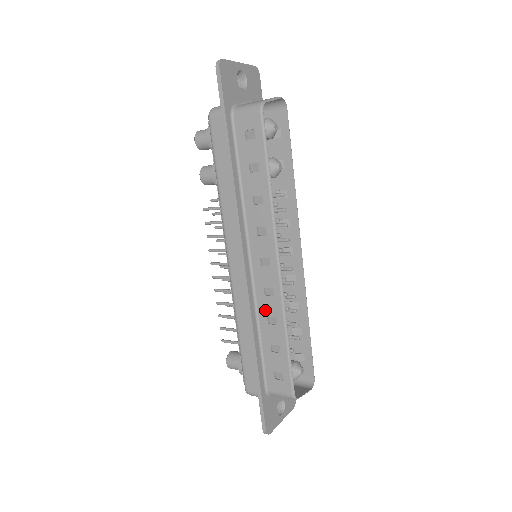
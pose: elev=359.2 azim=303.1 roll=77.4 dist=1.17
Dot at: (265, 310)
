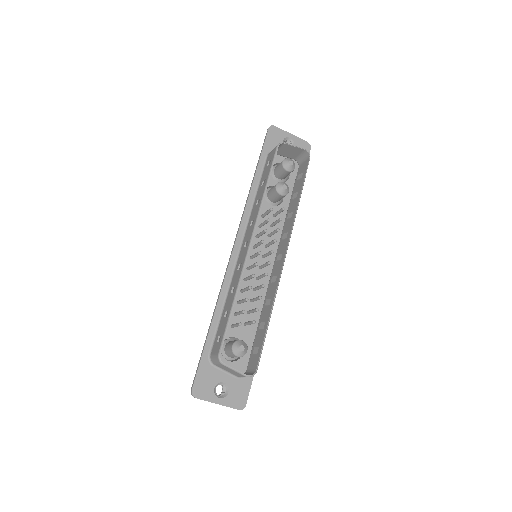
Dot at: (233, 282)
